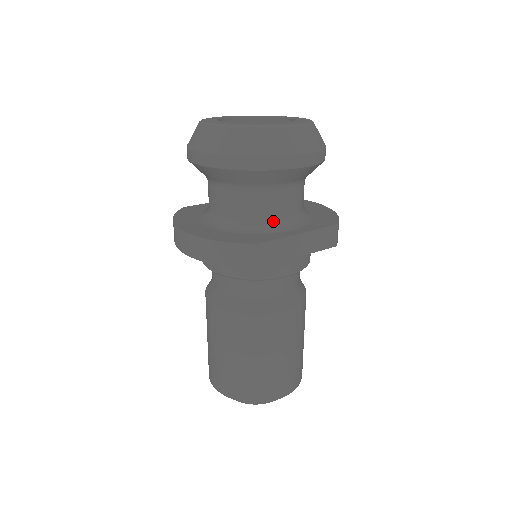
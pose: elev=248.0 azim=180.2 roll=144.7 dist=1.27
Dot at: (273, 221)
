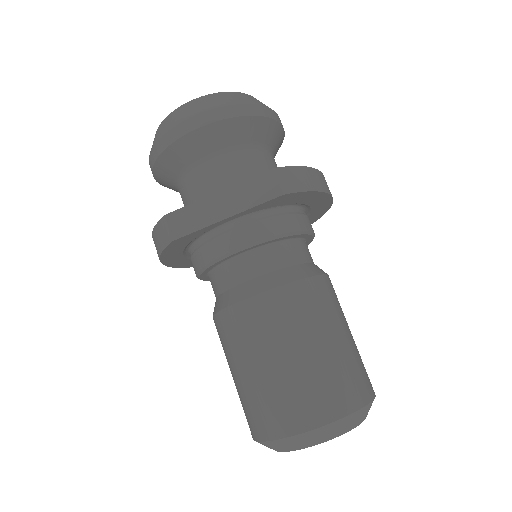
Dot at: occluded
